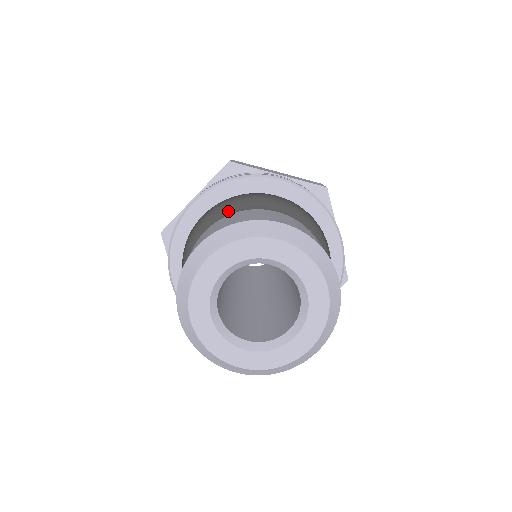
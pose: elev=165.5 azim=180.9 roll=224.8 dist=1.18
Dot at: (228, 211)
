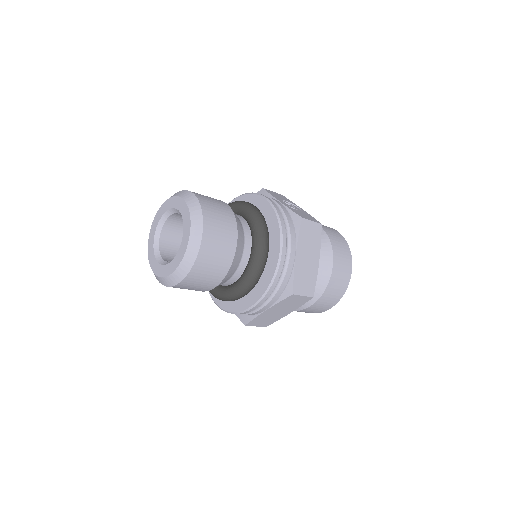
Dot at: occluded
